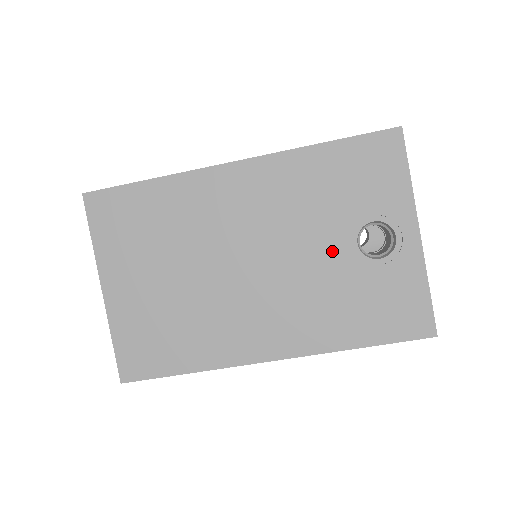
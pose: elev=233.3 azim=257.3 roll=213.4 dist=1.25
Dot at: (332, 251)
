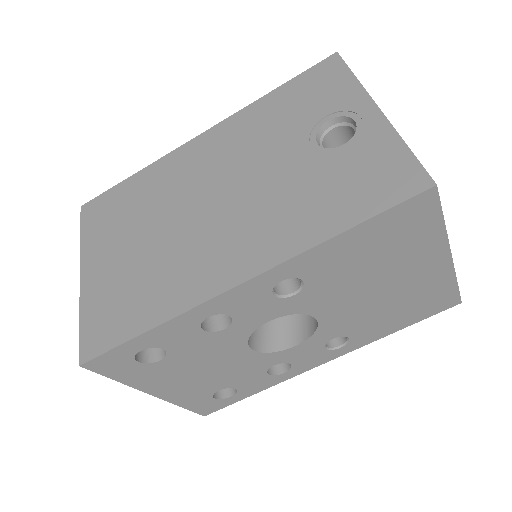
Dot at: (292, 158)
